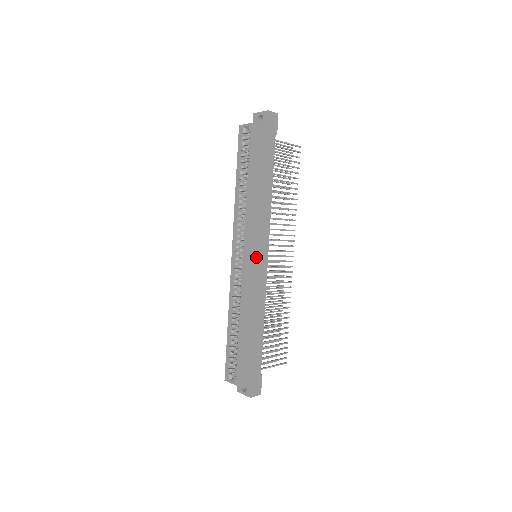
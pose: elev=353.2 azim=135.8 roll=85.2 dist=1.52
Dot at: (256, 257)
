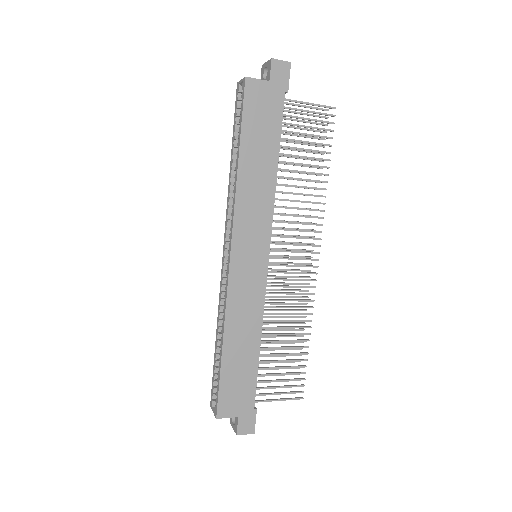
Dot at: (248, 258)
